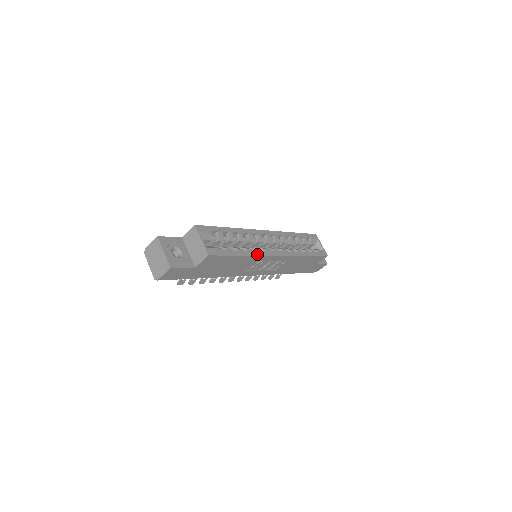
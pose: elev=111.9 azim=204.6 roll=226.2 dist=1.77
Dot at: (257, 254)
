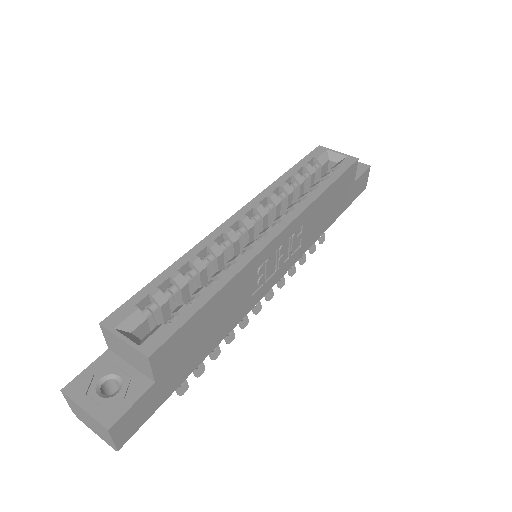
Dot at: (240, 267)
